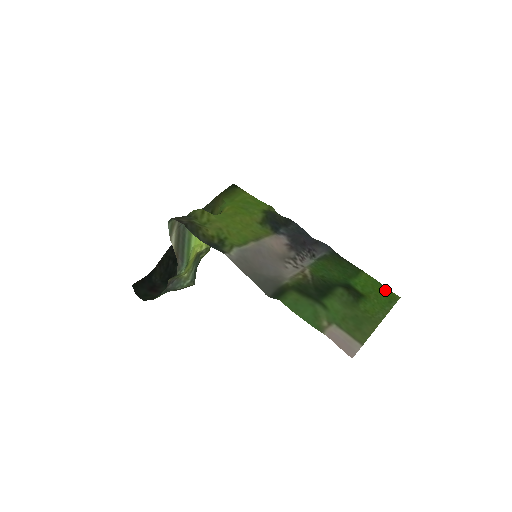
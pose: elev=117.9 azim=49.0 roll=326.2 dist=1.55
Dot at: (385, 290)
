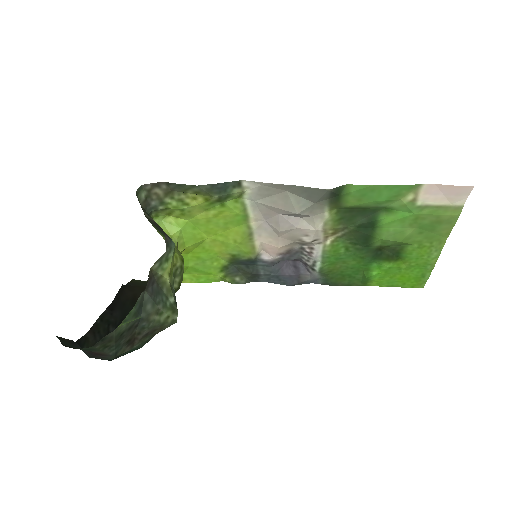
Dot at: (405, 283)
